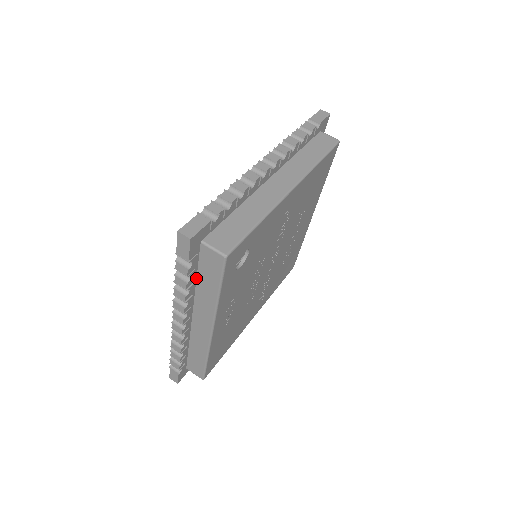
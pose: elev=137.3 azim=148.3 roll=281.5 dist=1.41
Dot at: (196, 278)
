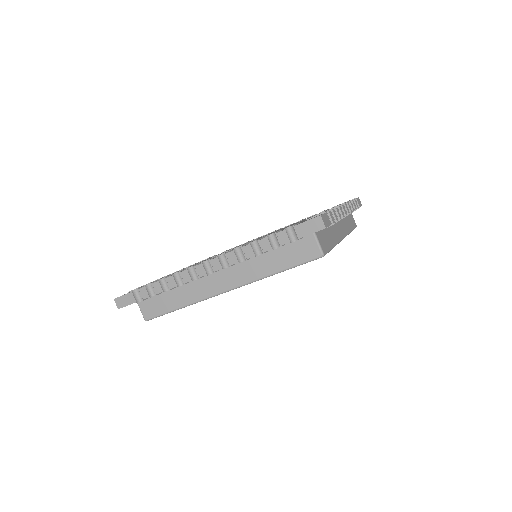
Dot at: occluded
